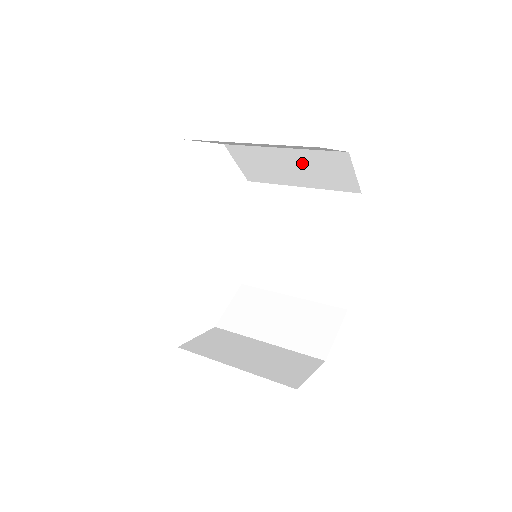
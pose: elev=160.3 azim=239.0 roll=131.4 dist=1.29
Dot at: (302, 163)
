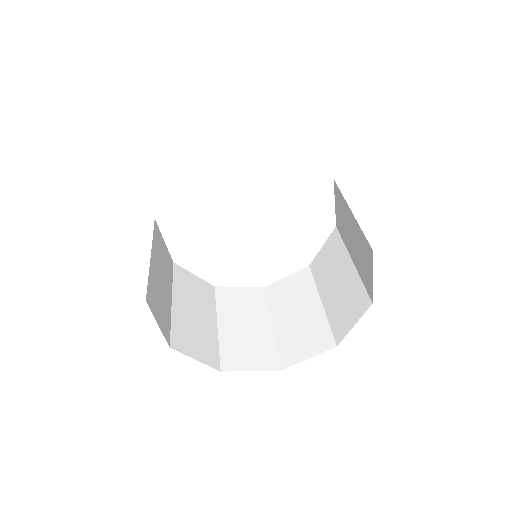
Dot at: (356, 237)
